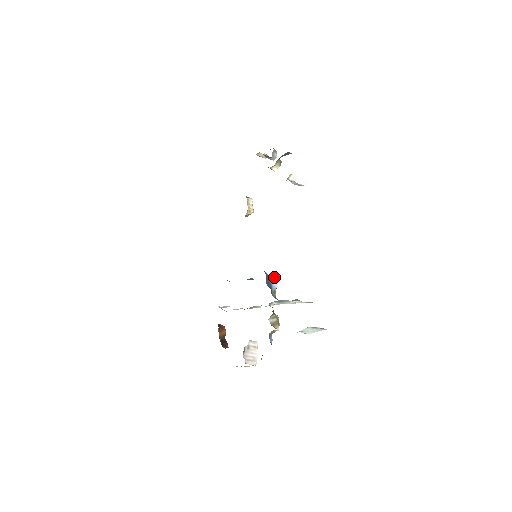
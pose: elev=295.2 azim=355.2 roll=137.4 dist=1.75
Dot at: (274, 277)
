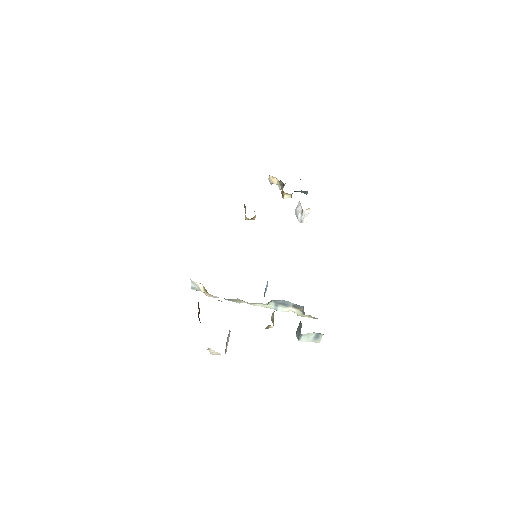
Dot at: occluded
